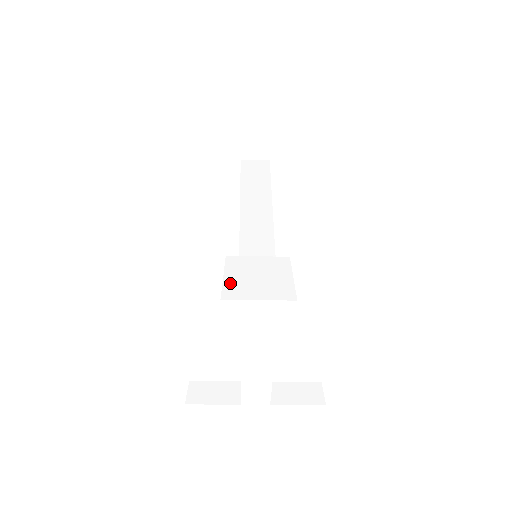
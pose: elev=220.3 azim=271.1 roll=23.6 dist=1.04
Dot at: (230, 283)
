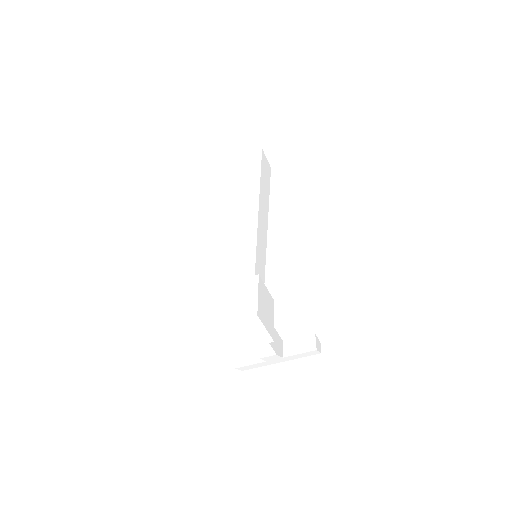
Dot at: (222, 310)
